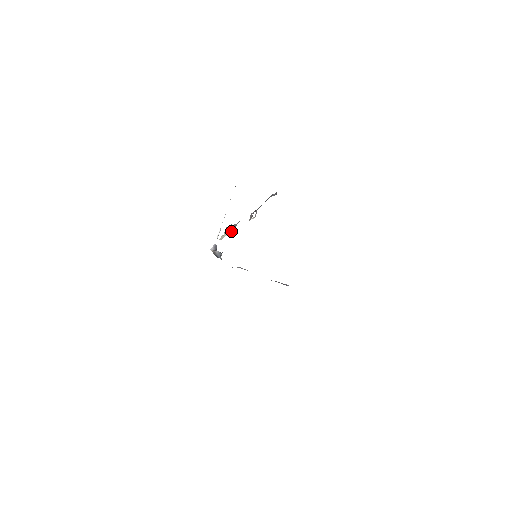
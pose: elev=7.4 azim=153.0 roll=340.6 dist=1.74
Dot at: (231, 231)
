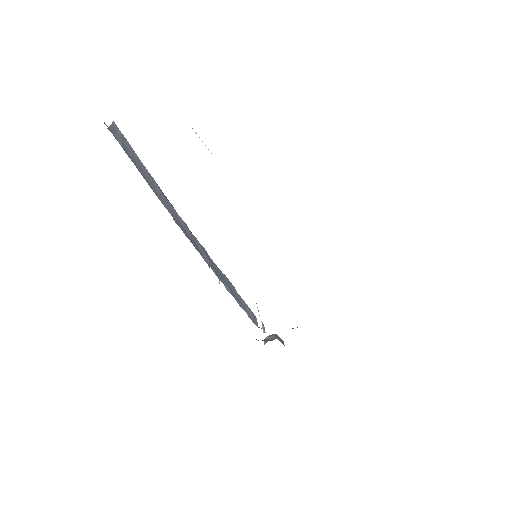
Dot at: occluded
